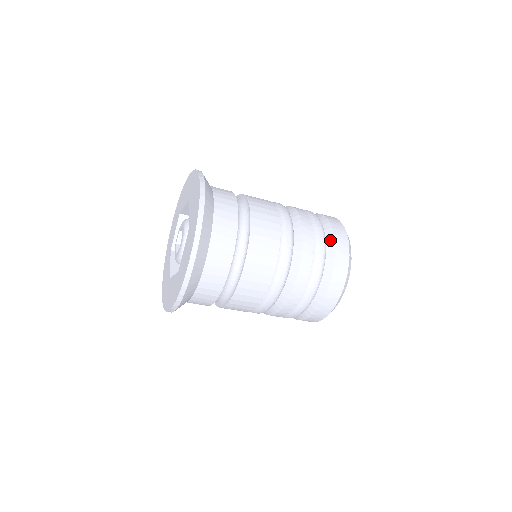
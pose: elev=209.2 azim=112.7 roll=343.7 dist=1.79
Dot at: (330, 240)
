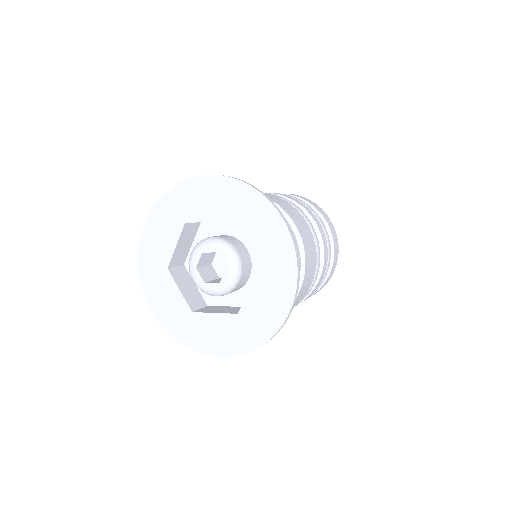
Dot at: (328, 234)
